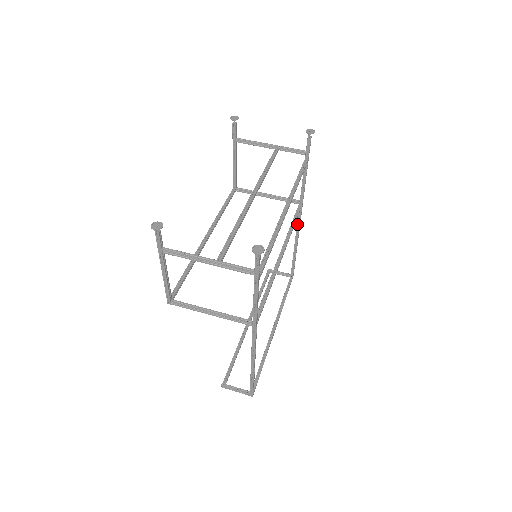
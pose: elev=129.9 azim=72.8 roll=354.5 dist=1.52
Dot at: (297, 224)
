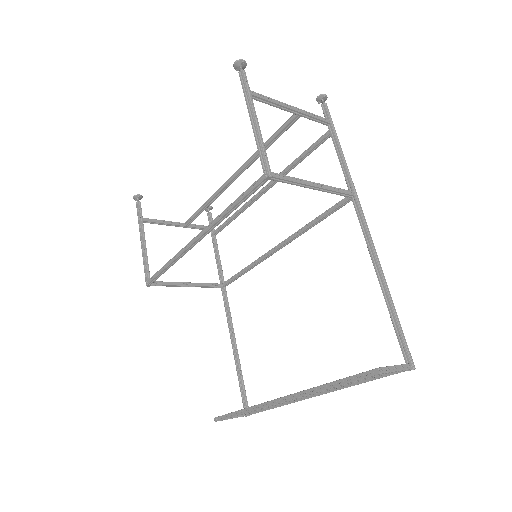
Dot at: (228, 315)
